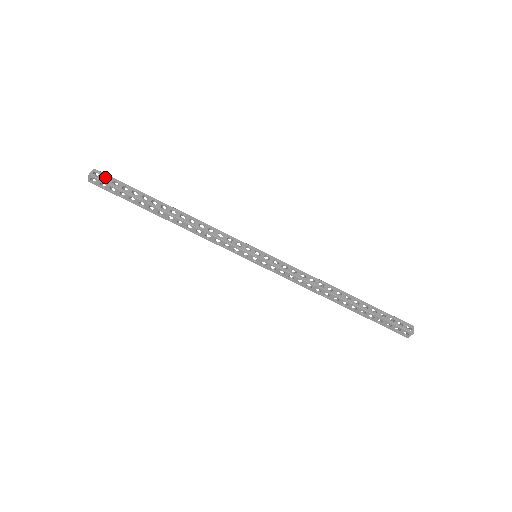
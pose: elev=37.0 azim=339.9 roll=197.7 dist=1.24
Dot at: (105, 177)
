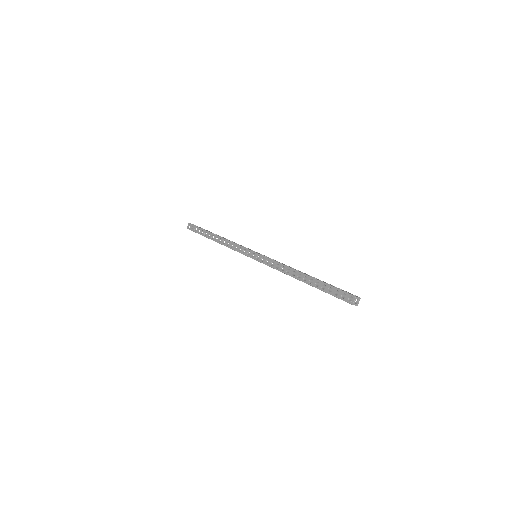
Dot at: occluded
